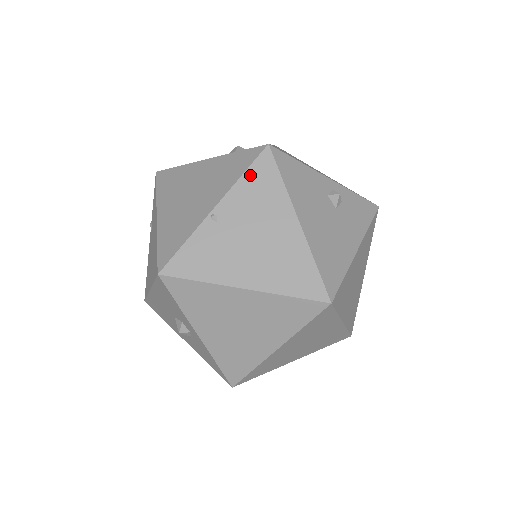
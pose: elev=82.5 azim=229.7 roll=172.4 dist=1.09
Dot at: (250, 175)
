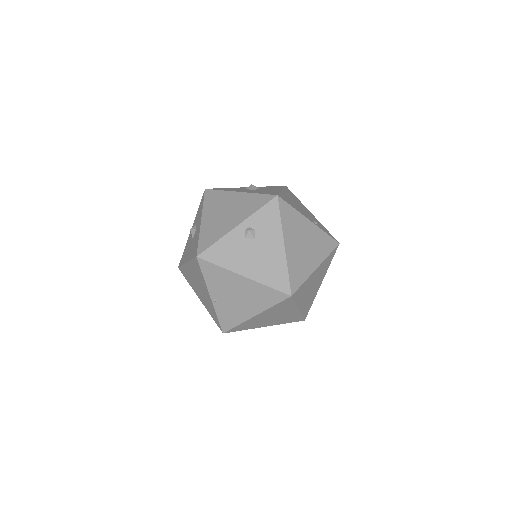
Dot at: (206, 275)
